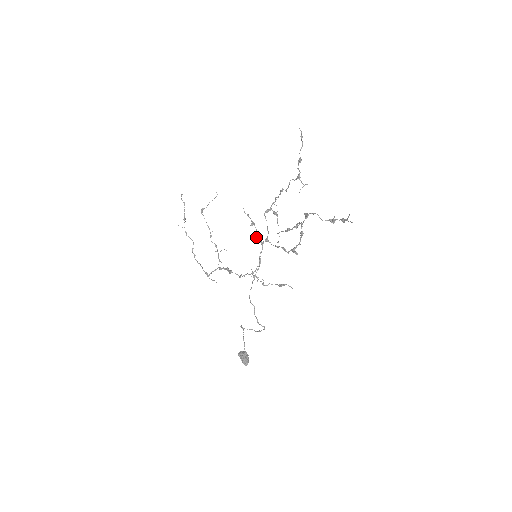
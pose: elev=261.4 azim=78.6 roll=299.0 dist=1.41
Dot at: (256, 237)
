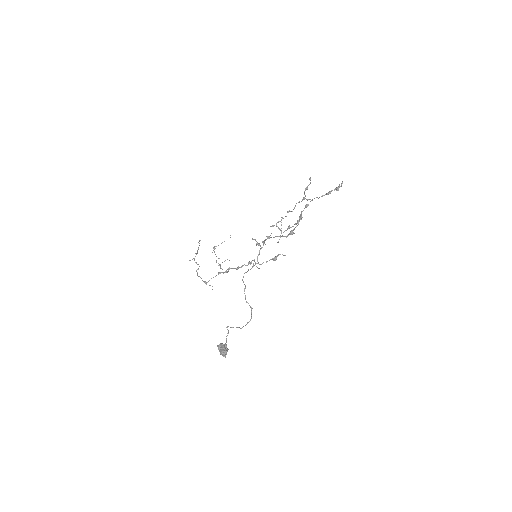
Dot at: (259, 244)
